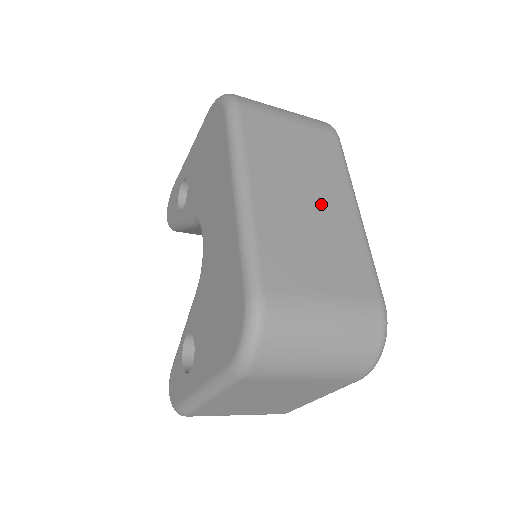
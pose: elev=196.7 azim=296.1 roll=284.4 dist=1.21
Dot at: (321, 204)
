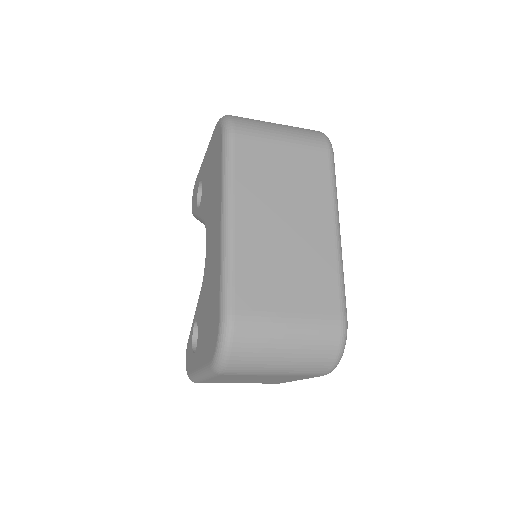
Dot at: (300, 227)
